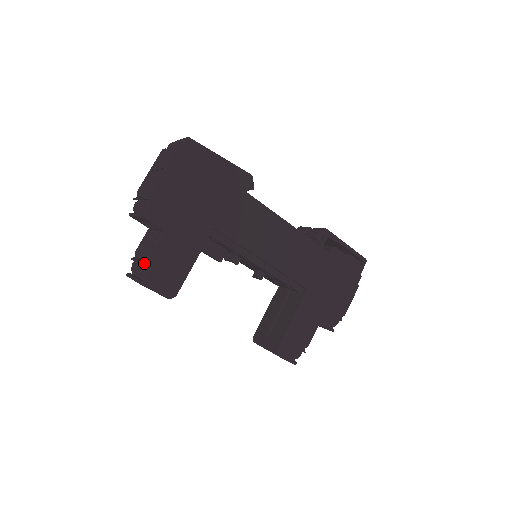
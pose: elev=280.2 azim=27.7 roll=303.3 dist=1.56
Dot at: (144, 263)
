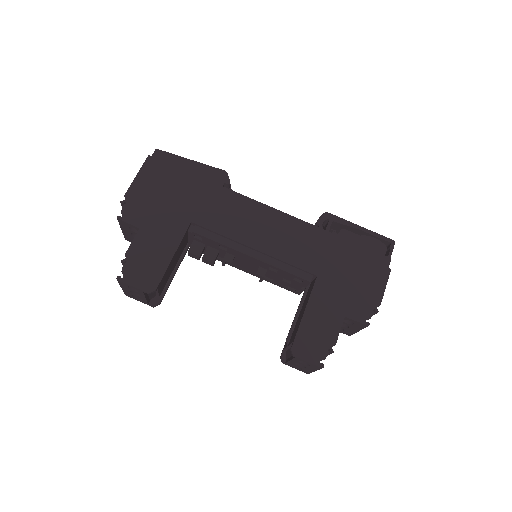
Dot at: (122, 261)
